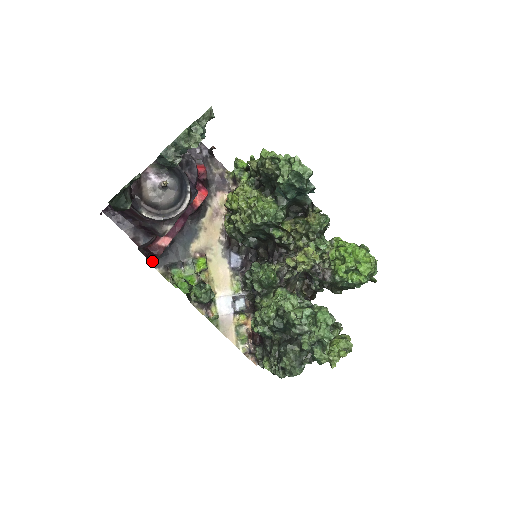
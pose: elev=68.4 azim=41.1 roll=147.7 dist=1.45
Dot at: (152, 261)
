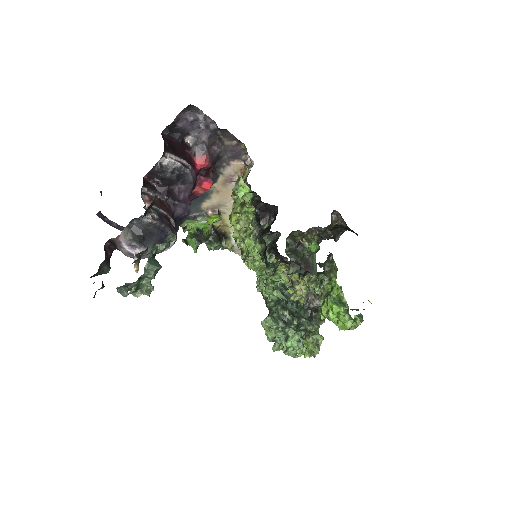
Dot at: occluded
